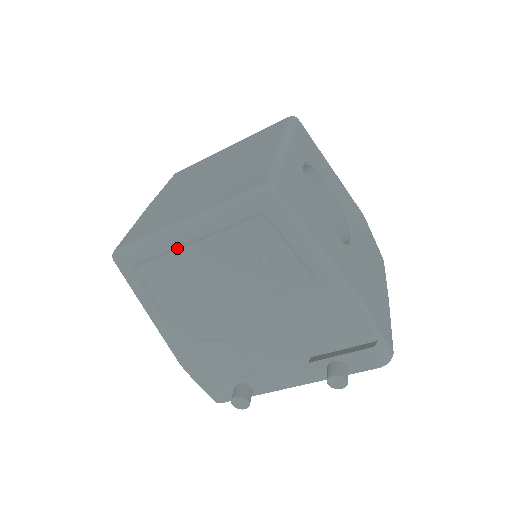
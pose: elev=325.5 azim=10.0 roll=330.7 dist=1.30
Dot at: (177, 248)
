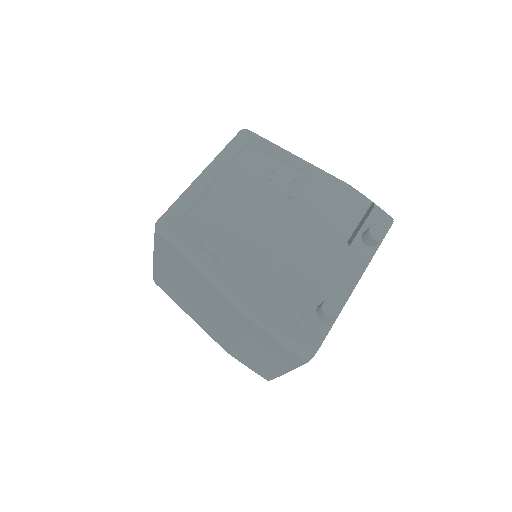
Dot at: (206, 191)
